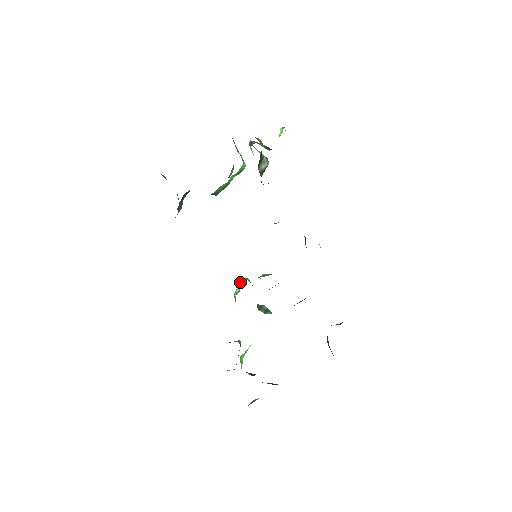
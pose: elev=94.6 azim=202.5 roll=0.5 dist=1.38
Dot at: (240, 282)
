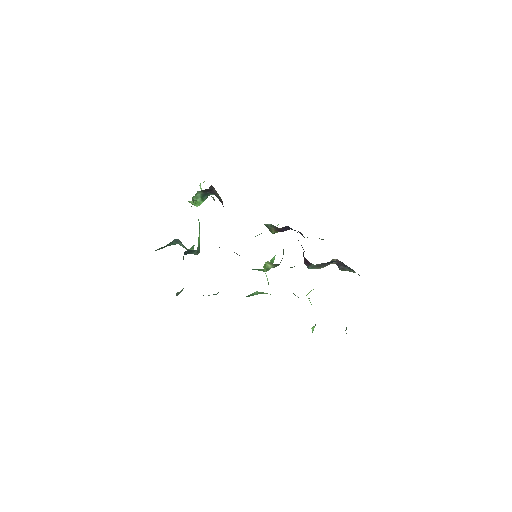
Dot at: (264, 270)
